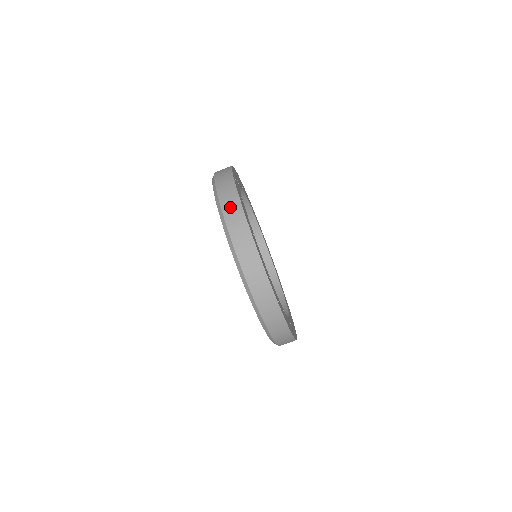
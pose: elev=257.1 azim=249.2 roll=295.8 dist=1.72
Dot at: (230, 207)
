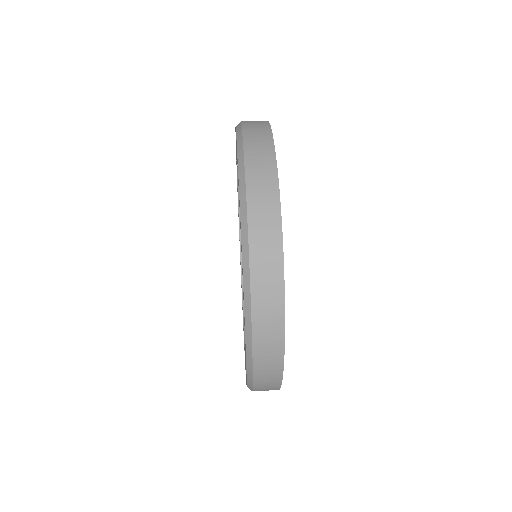
Dot at: (258, 162)
